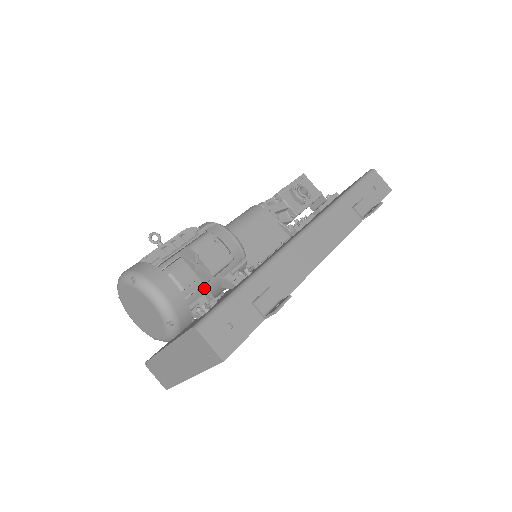
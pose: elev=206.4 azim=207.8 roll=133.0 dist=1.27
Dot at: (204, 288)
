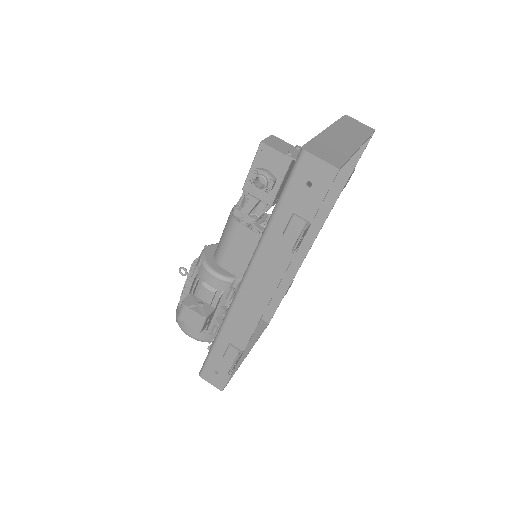
Dot at: (215, 317)
